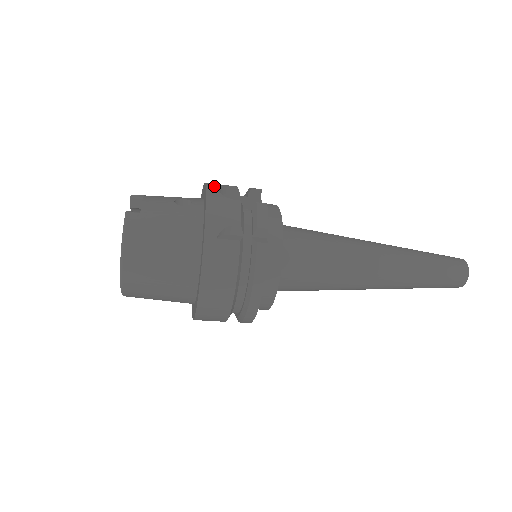
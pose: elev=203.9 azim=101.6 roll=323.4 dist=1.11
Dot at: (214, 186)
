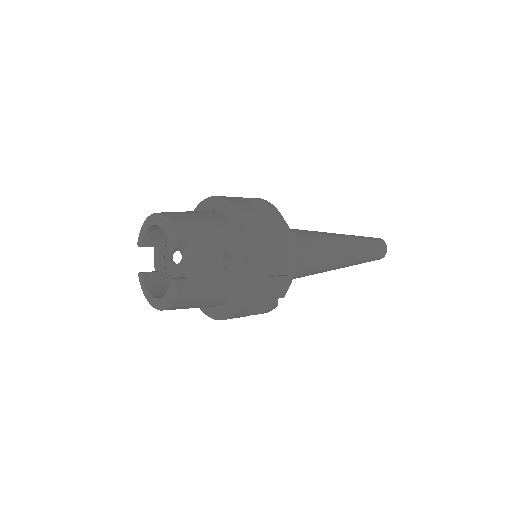
Dot at: (258, 255)
